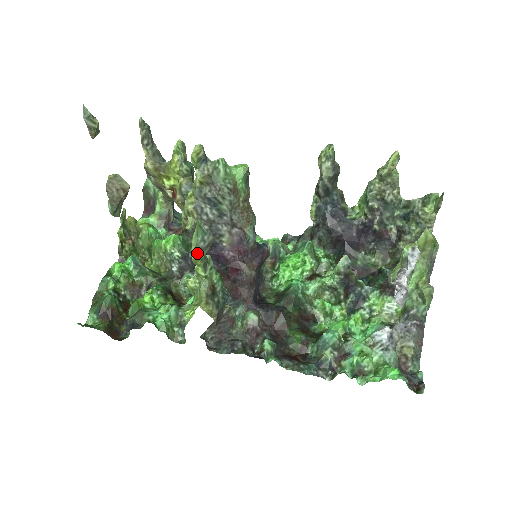
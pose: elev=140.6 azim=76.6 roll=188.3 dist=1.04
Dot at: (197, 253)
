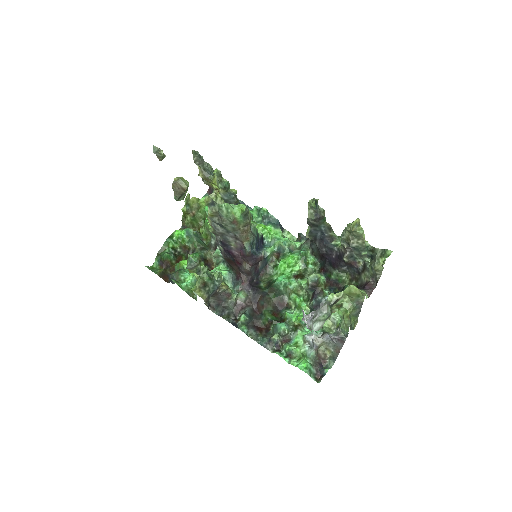
Dot at: (189, 269)
